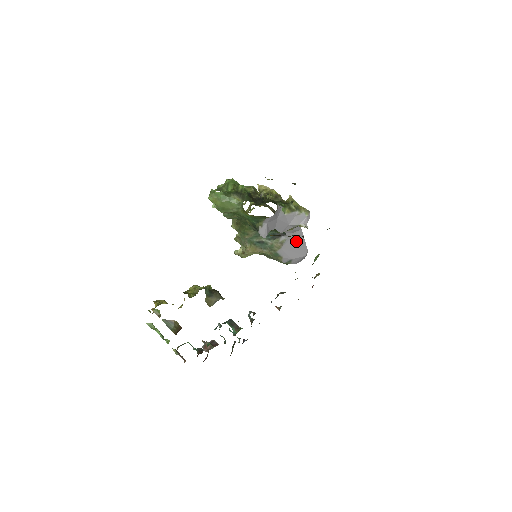
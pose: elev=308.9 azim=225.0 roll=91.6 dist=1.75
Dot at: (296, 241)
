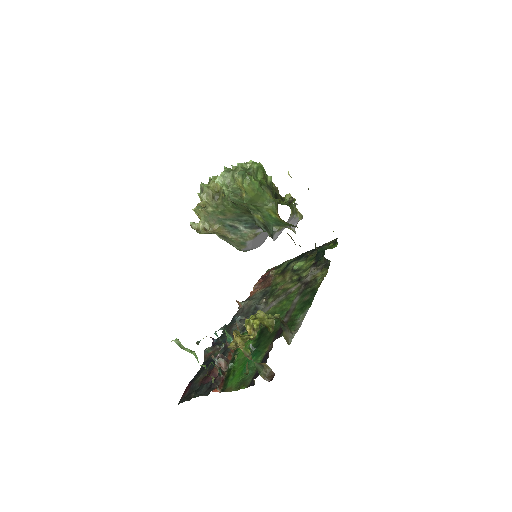
Dot at: (265, 234)
